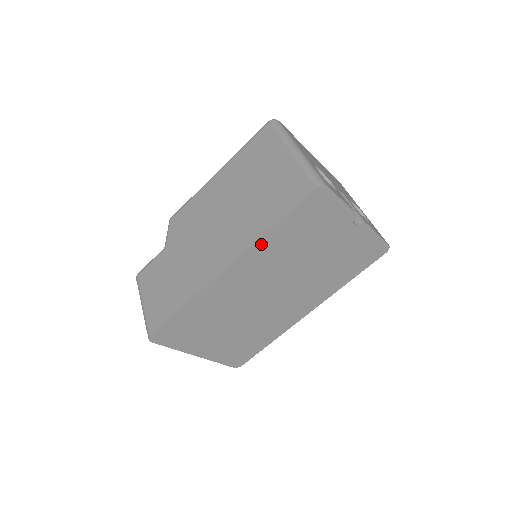
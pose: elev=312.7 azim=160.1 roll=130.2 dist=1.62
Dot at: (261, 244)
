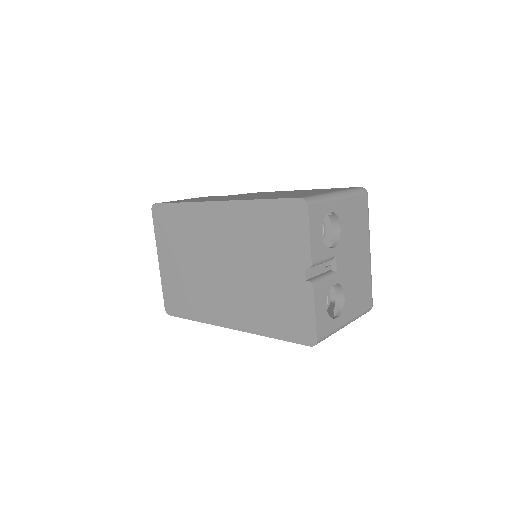
Dot at: (244, 207)
